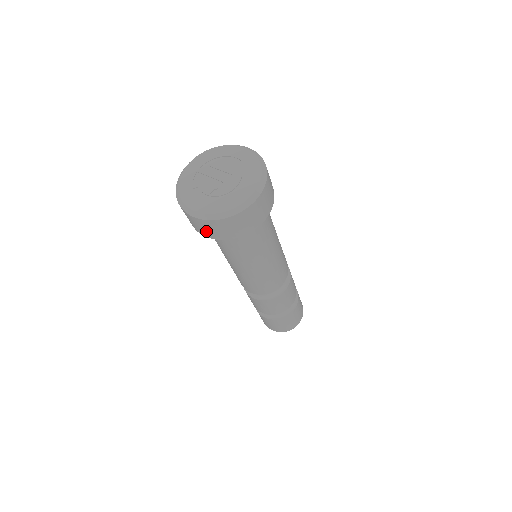
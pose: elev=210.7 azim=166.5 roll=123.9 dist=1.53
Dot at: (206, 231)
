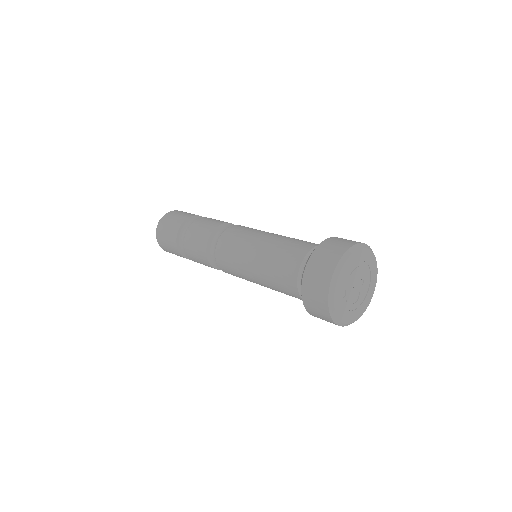
Dot at: occluded
